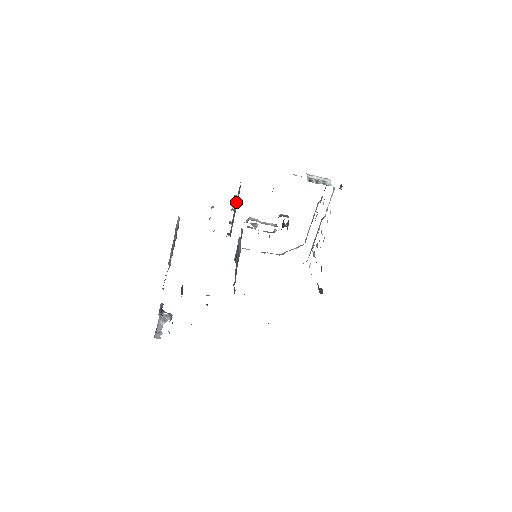
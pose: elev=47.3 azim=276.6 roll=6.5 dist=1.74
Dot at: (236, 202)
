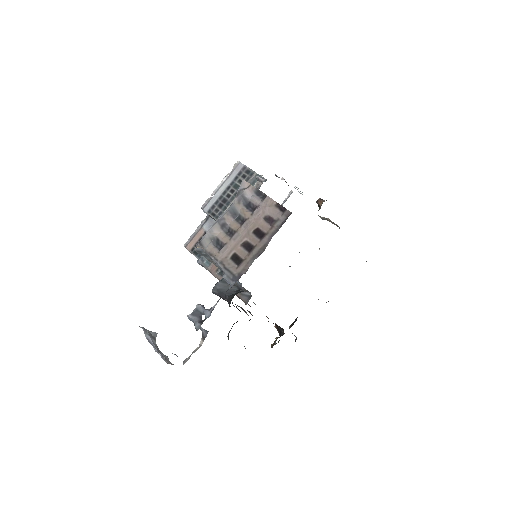
Dot at: occluded
